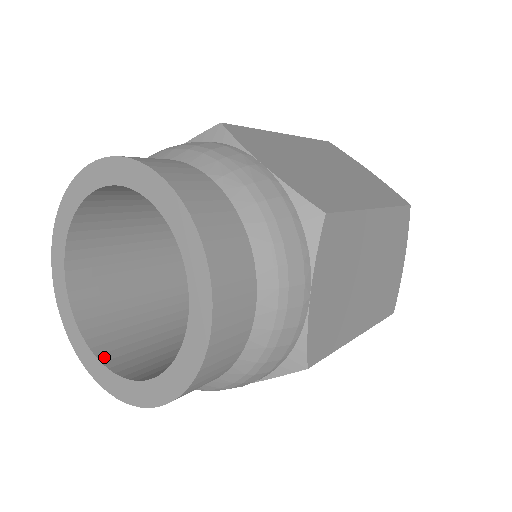
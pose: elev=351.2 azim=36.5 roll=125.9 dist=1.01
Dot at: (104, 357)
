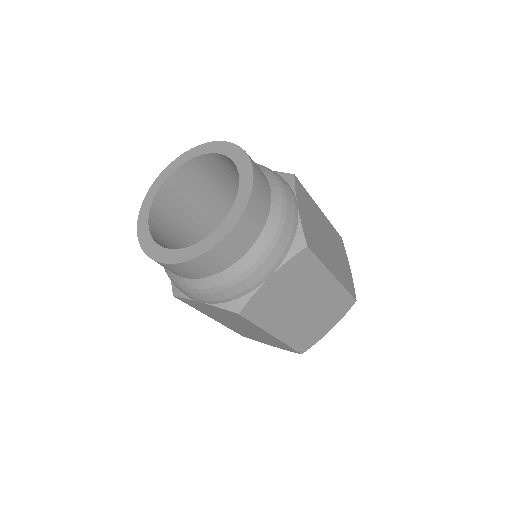
Dot at: occluded
